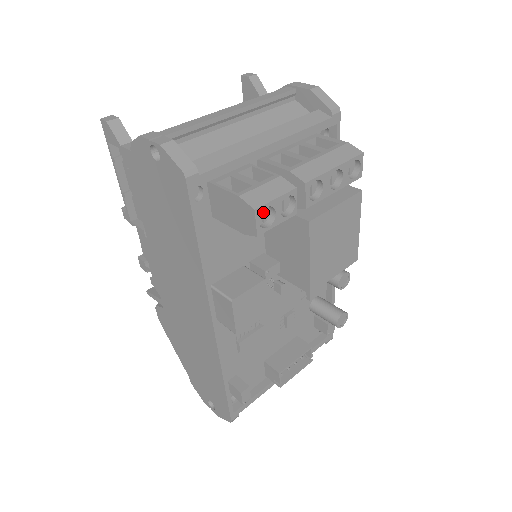
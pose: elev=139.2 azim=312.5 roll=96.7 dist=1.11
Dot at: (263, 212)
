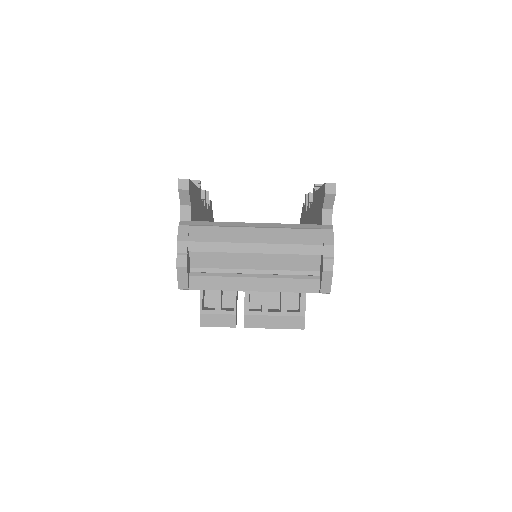
Dot at: occluded
